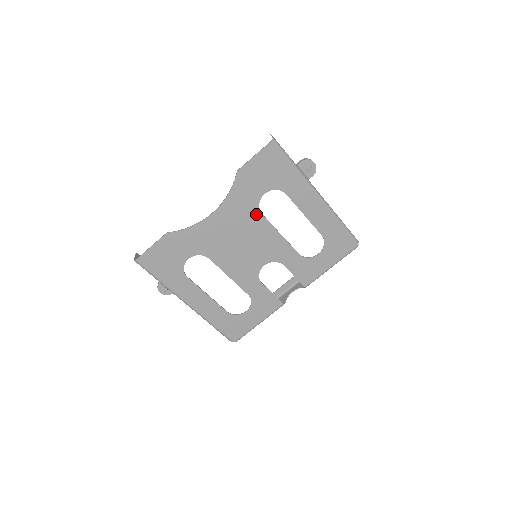
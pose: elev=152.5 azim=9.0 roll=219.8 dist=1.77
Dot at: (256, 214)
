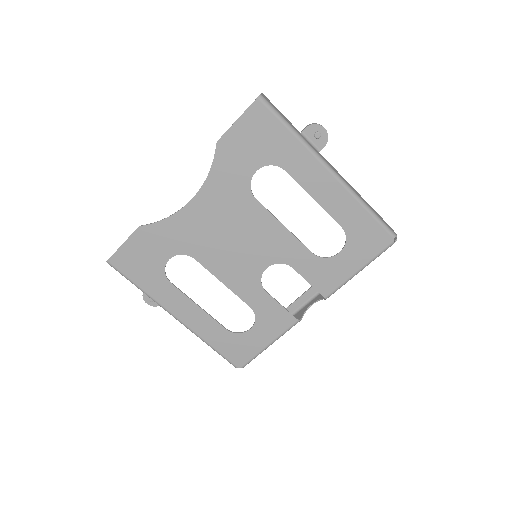
Dot at: (248, 199)
